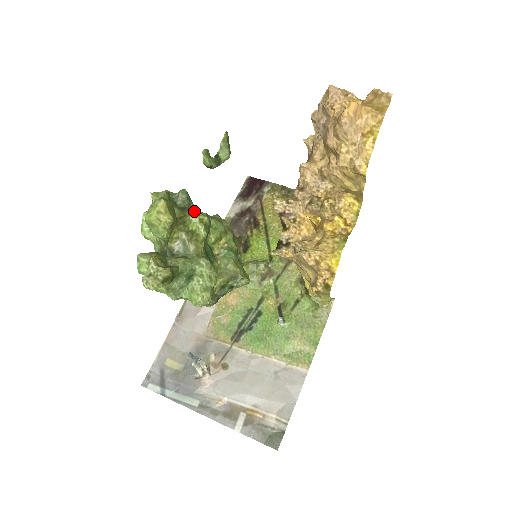
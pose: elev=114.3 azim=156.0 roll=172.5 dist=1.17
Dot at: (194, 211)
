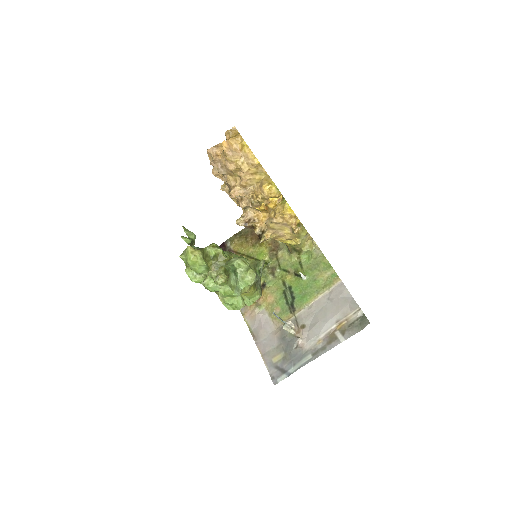
Dot at: (206, 247)
